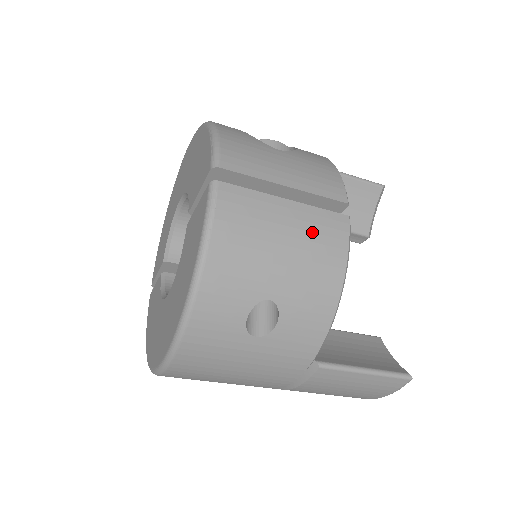
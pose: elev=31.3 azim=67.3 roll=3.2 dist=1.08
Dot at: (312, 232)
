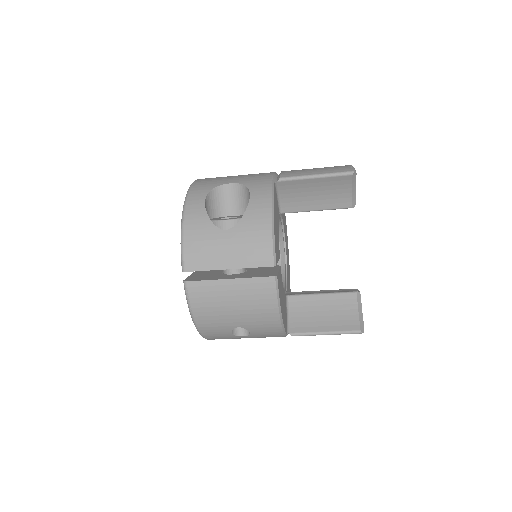
Dot at: (250, 295)
